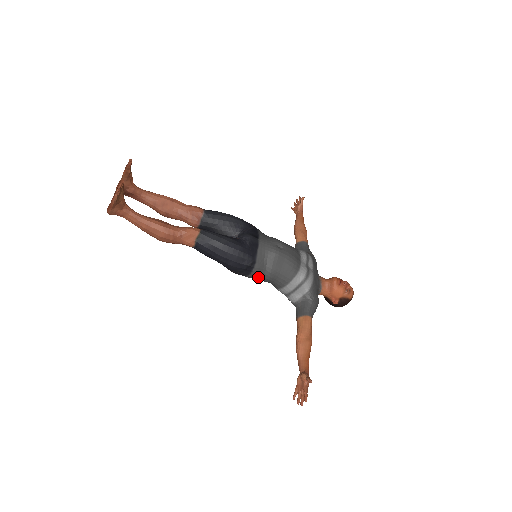
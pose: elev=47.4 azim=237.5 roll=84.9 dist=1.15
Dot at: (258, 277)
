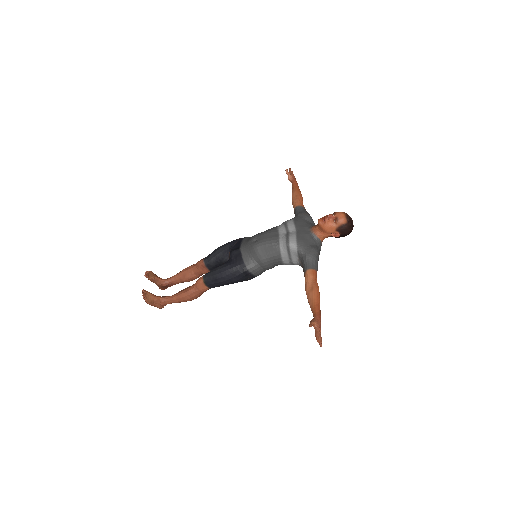
Dot at: (261, 271)
